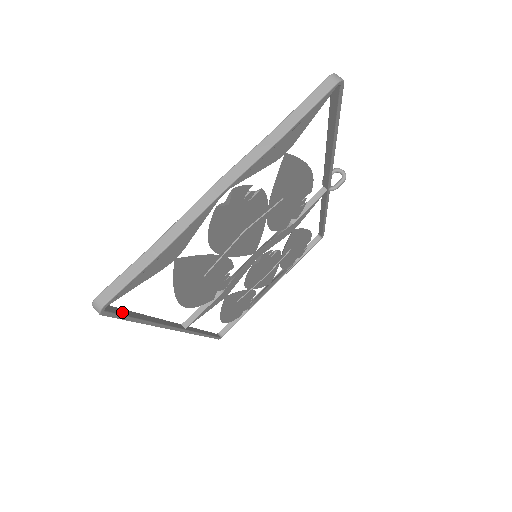
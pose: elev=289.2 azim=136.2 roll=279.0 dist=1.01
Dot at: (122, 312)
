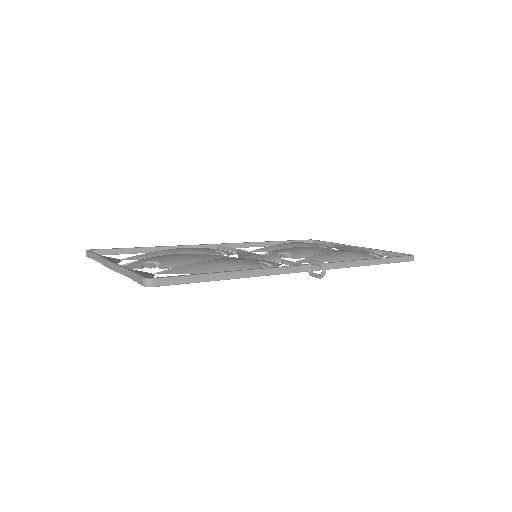
Dot at: (115, 252)
